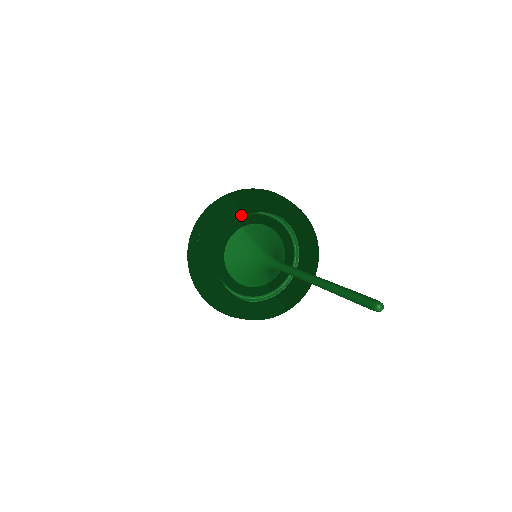
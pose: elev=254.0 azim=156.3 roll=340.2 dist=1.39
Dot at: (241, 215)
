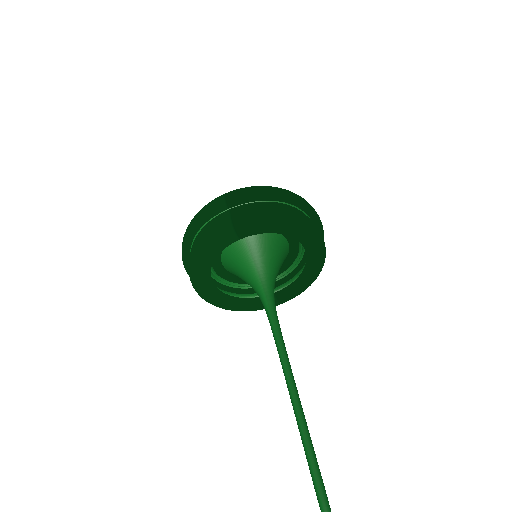
Dot at: occluded
